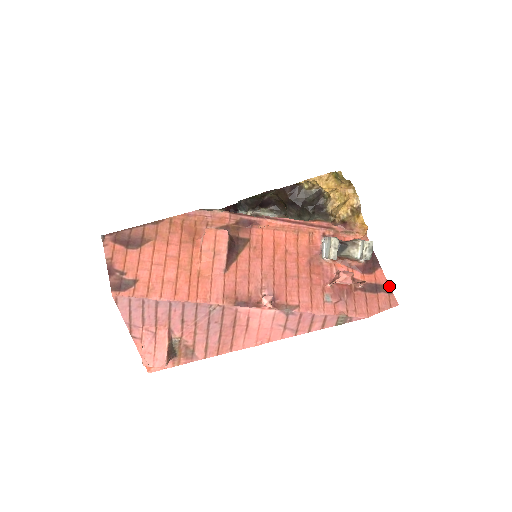
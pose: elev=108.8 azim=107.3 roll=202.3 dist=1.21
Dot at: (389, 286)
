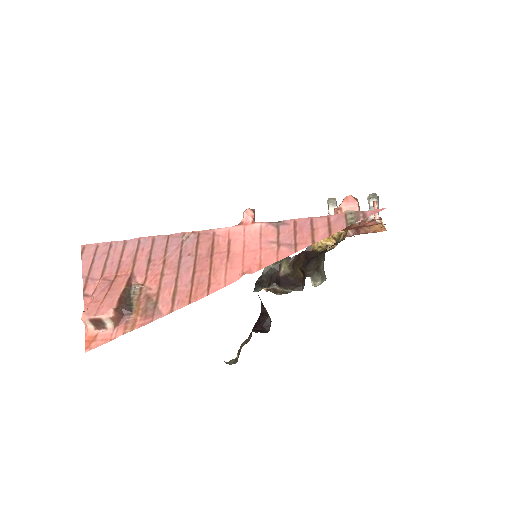
Dot at: occluded
